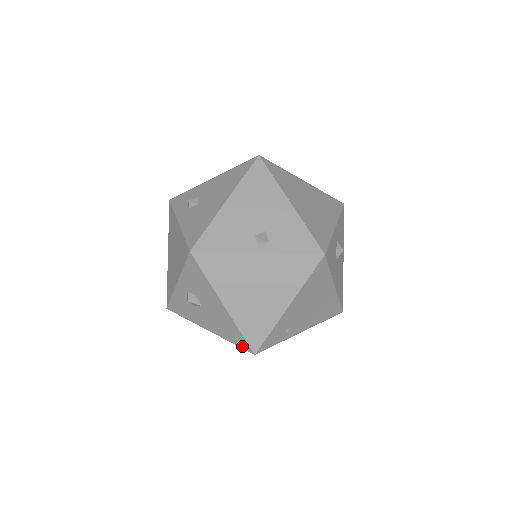
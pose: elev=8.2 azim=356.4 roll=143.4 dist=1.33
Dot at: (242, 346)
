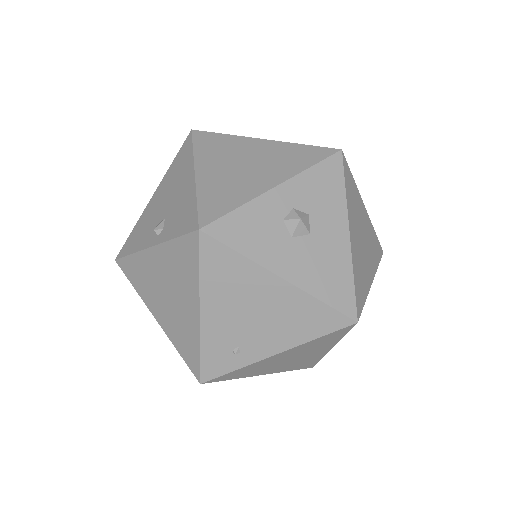
Dot at: occluded
